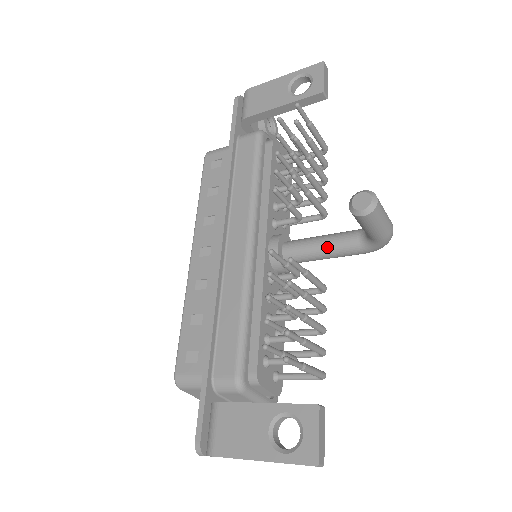
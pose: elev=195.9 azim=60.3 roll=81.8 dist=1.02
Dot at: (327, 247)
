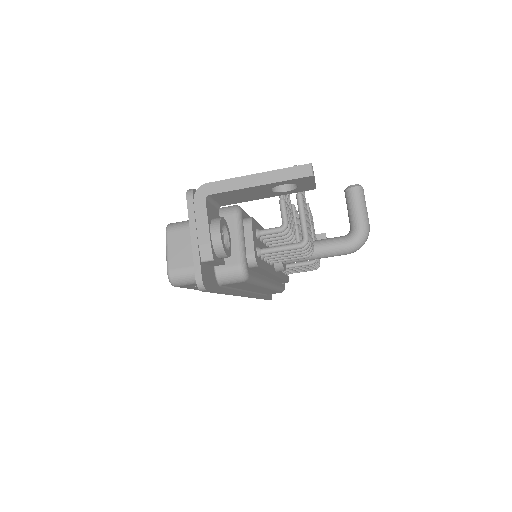
Dot at: (319, 240)
